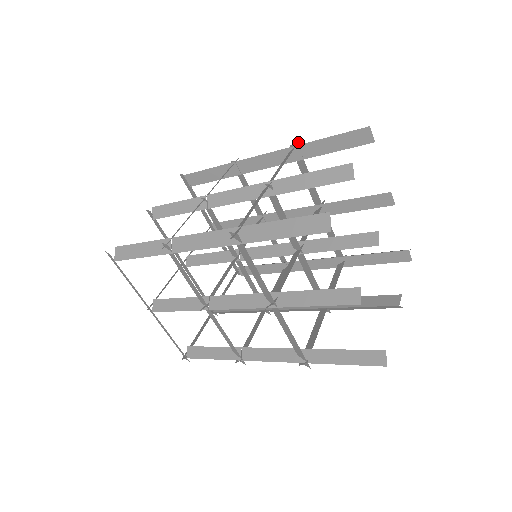
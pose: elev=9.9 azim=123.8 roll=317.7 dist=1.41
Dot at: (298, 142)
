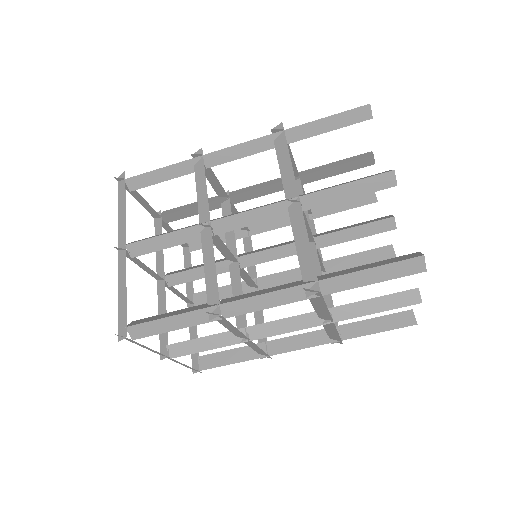
Dot at: occluded
